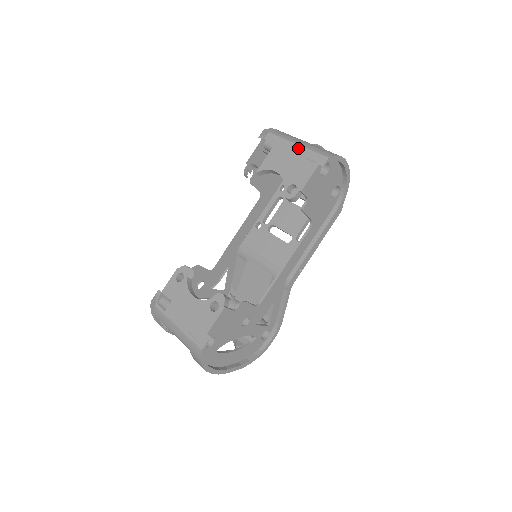
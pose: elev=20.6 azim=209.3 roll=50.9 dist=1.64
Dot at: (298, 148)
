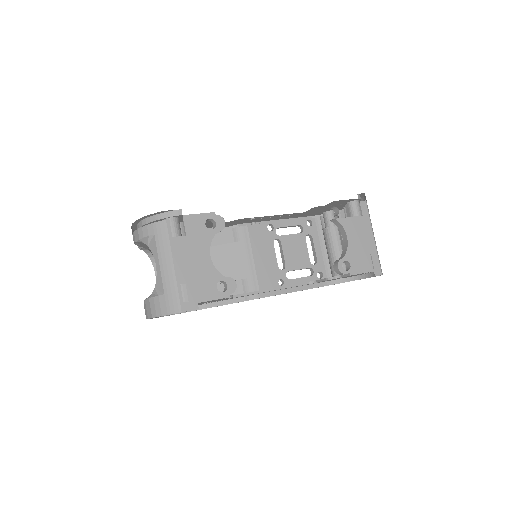
Dot at: (373, 241)
